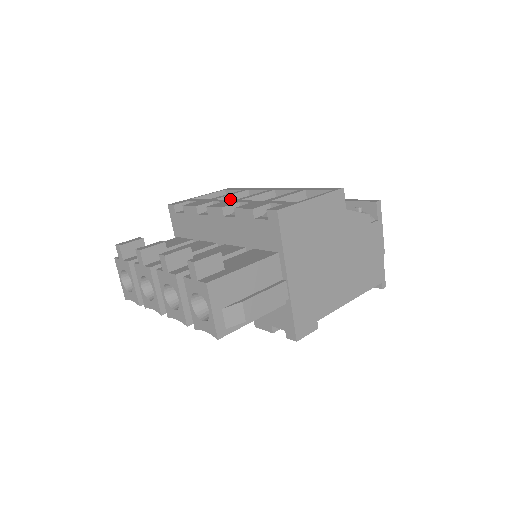
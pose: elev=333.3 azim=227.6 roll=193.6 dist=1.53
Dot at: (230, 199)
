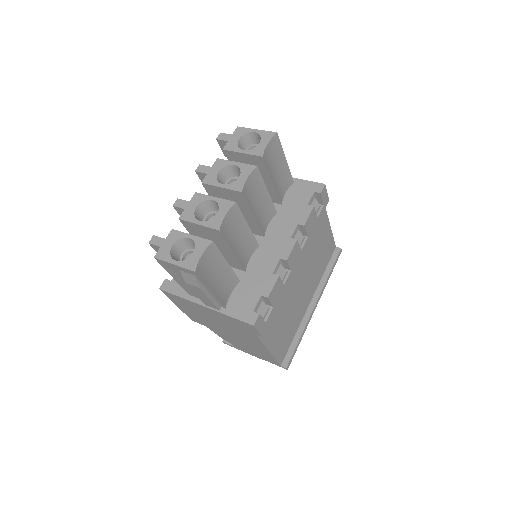
Dot at: occluded
